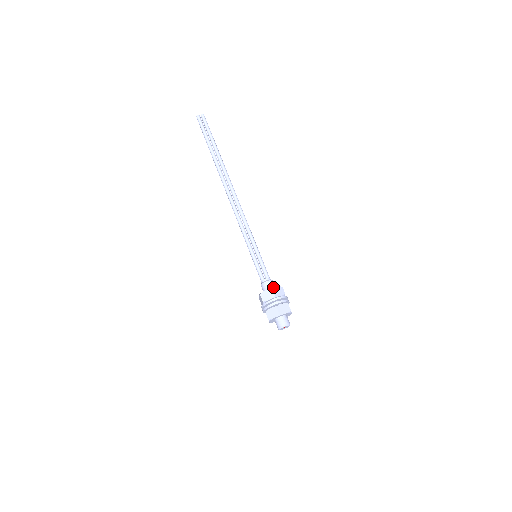
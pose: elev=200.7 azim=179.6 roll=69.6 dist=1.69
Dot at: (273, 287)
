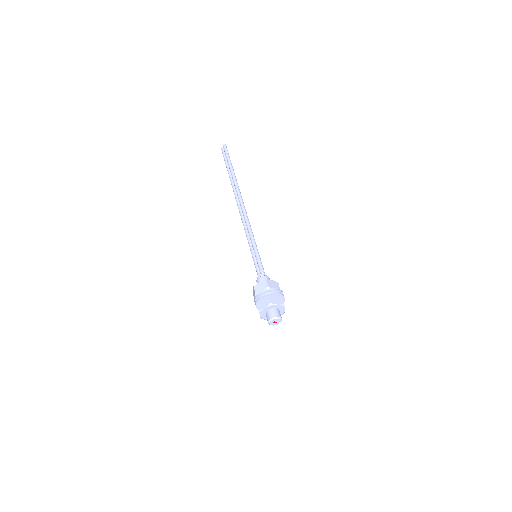
Dot at: occluded
